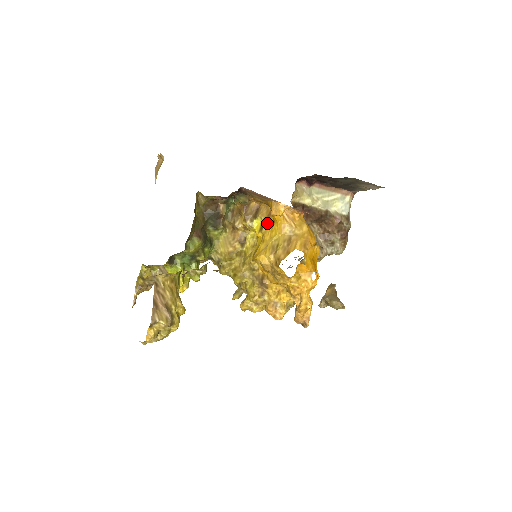
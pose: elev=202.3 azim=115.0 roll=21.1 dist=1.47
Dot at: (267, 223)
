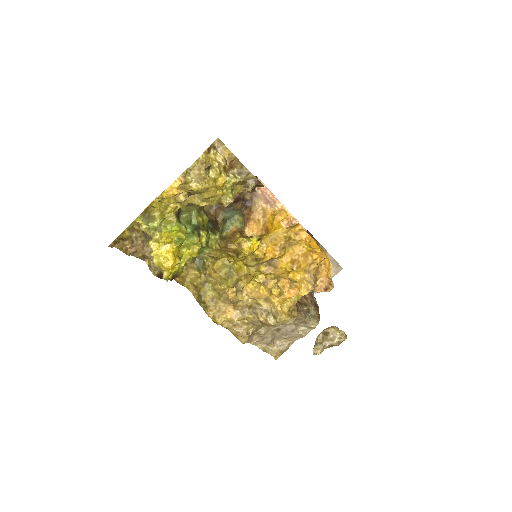
Dot at: occluded
